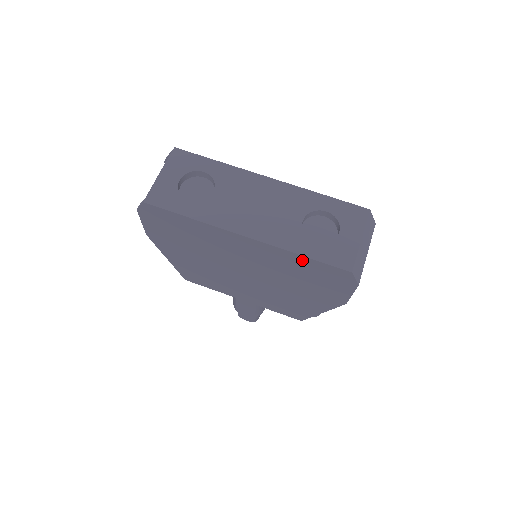
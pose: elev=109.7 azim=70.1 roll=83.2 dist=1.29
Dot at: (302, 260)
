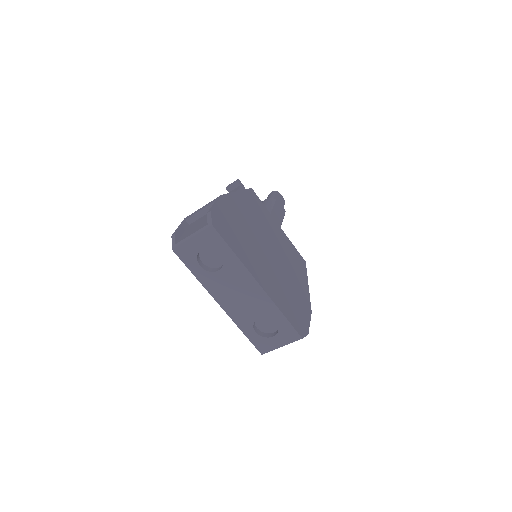
Dot at: occluded
